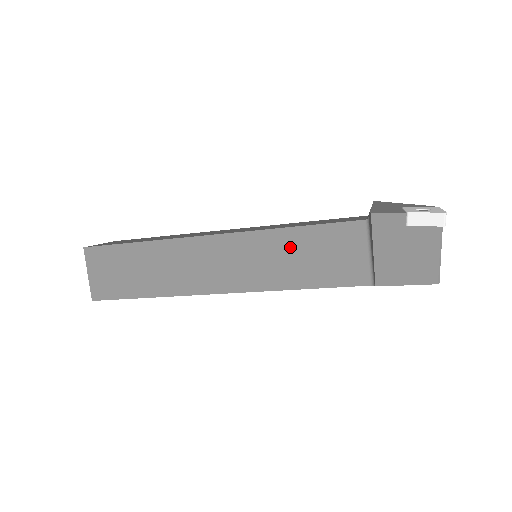
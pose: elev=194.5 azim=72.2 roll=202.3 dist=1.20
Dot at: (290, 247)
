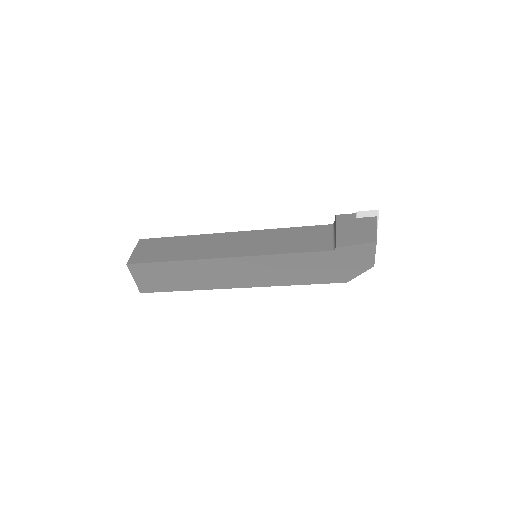
Dot at: (282, 236)
